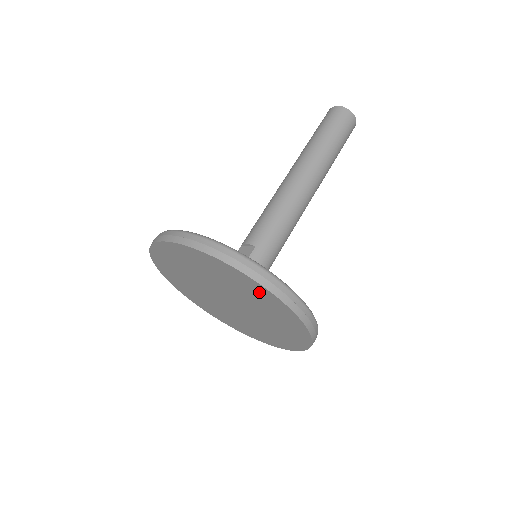
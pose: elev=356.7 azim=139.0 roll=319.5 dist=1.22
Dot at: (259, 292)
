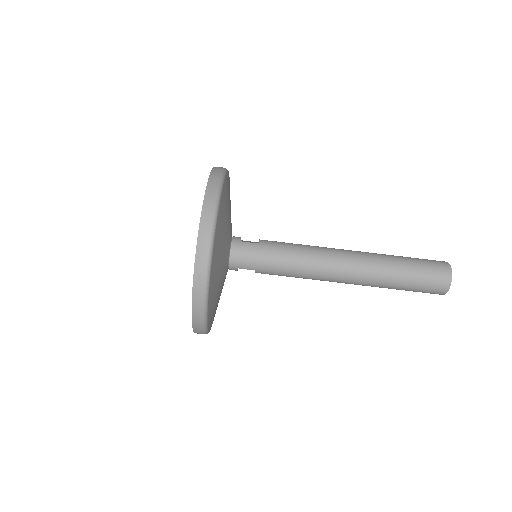
Dot at: occluded
